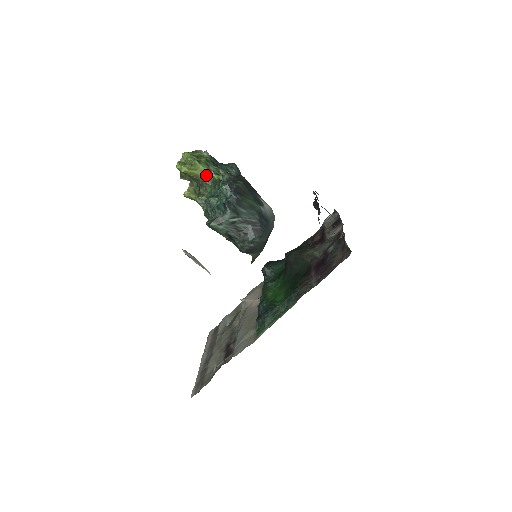
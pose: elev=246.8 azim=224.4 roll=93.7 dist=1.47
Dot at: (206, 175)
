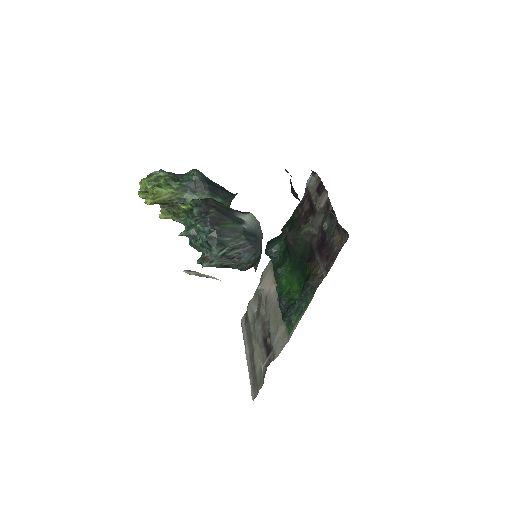
Dot at: (172, 196)
